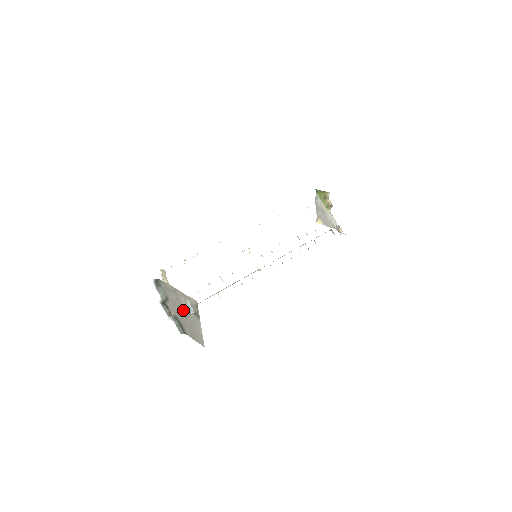
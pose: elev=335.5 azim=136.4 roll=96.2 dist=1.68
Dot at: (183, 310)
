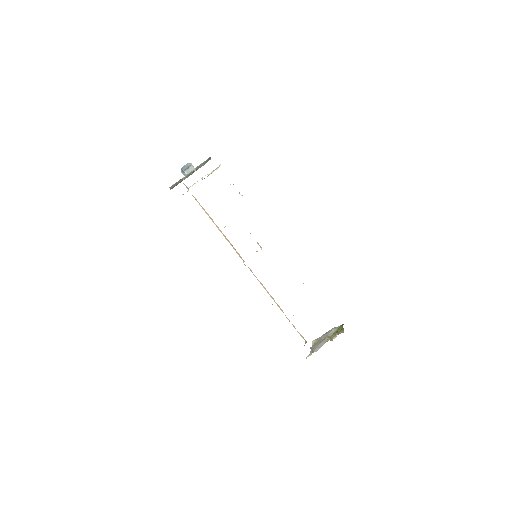
Dot at: (187, 165)
